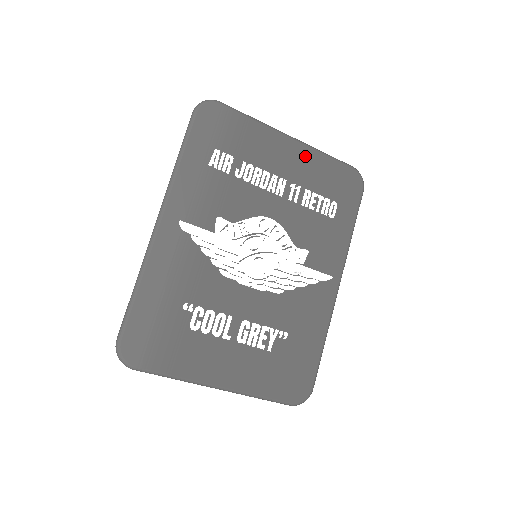
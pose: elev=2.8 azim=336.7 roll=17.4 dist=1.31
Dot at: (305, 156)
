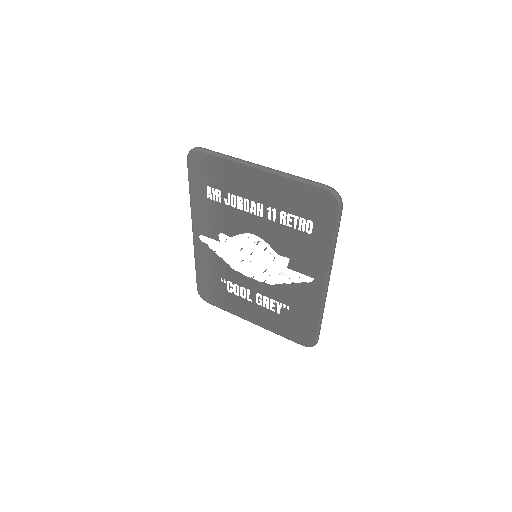
Dot at: (274, 183)
